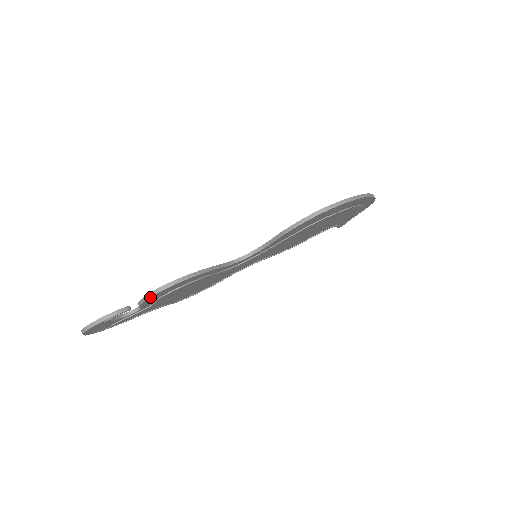
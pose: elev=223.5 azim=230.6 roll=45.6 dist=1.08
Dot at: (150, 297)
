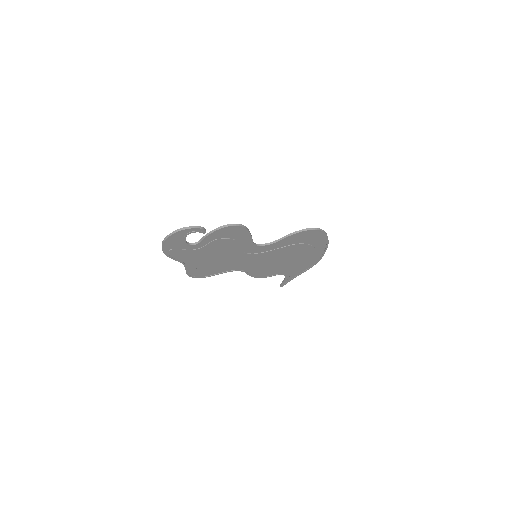
Dot at: (224, 227)
